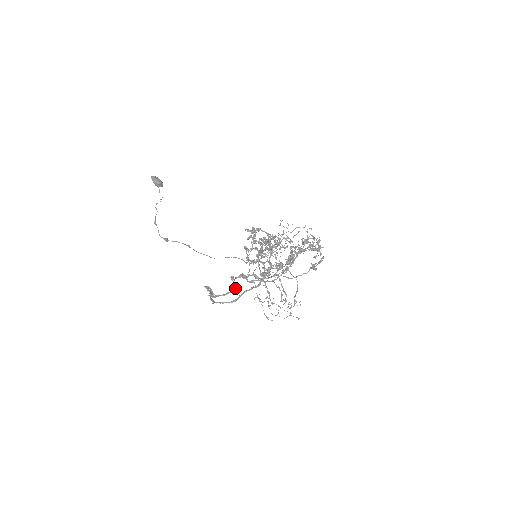
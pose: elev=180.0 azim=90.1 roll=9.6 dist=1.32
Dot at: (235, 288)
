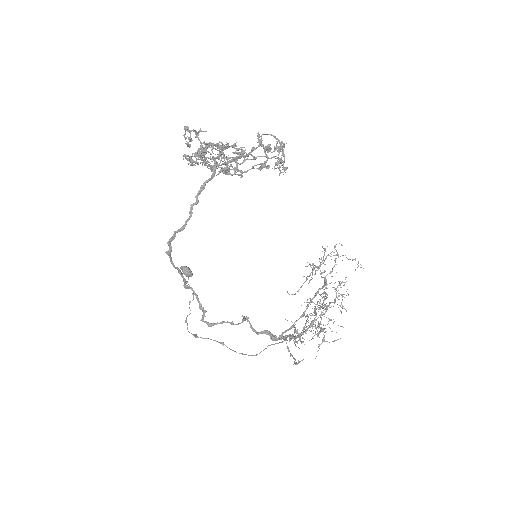
Dot at: (243, 319)
